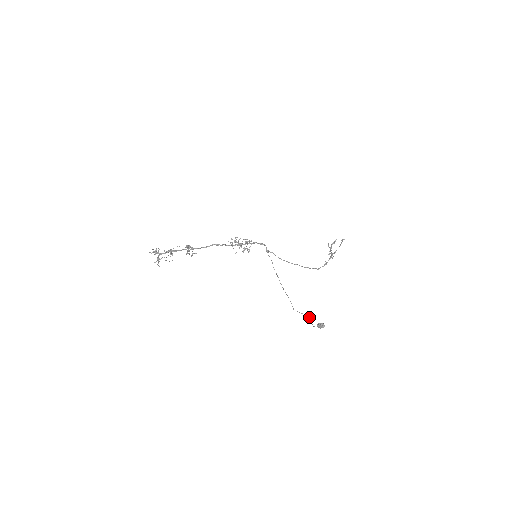
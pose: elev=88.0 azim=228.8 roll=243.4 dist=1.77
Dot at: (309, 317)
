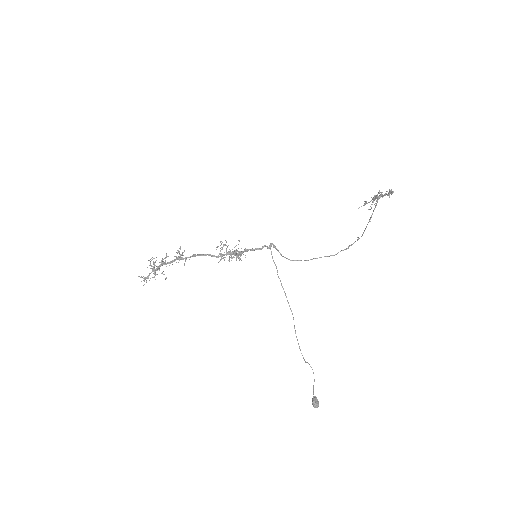
Dot at: occluded
